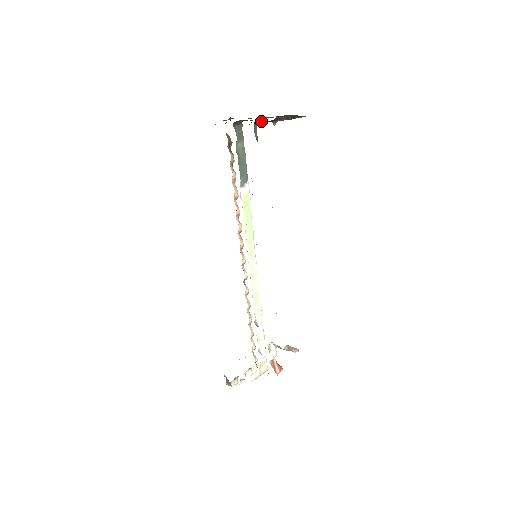
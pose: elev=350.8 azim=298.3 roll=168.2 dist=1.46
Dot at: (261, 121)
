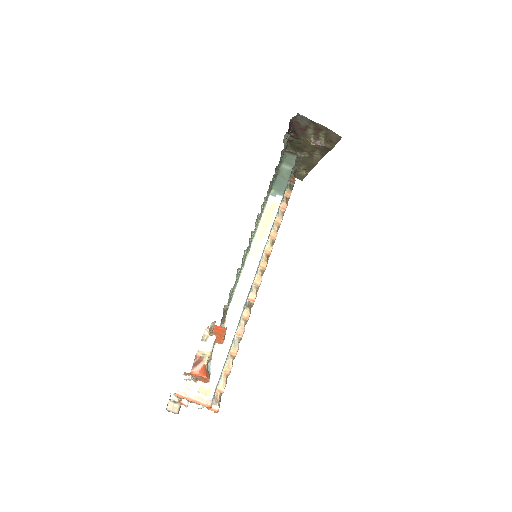
Dot at: (295, 133)
